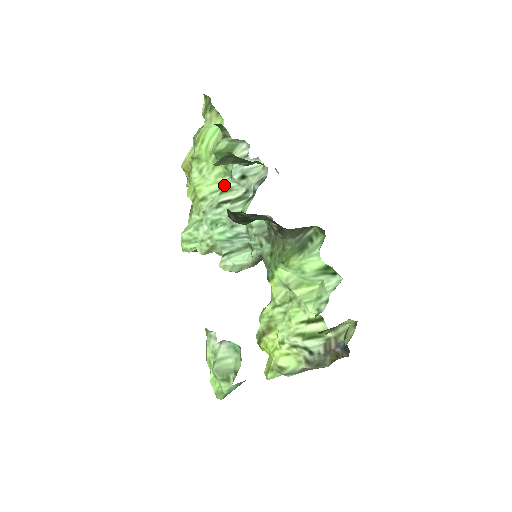
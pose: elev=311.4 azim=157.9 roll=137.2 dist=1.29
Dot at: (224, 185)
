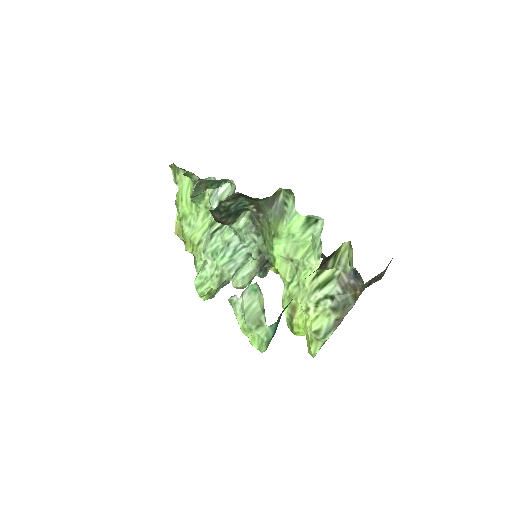
Dot at: (210, 221)
